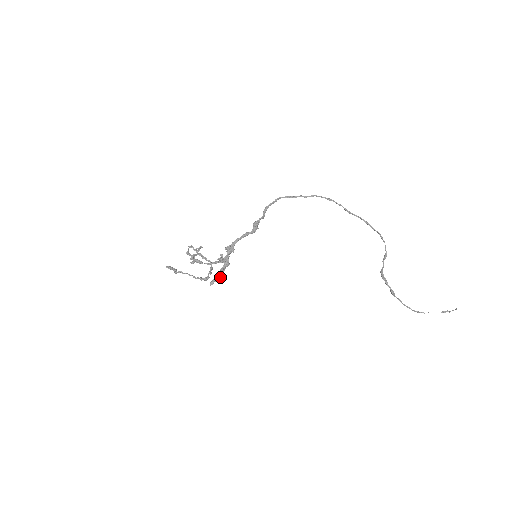
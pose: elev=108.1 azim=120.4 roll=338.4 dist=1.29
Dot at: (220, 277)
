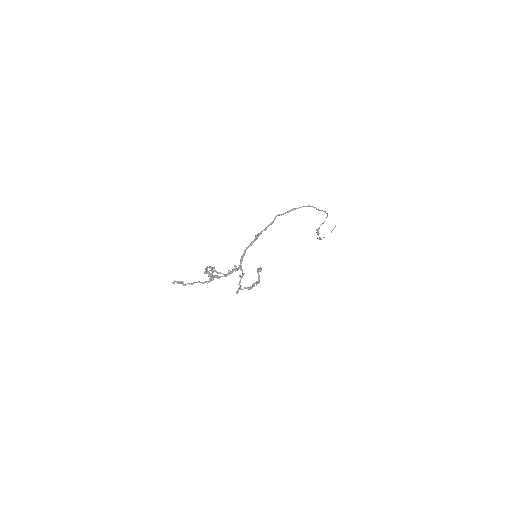
Dot at: (250, 289)
